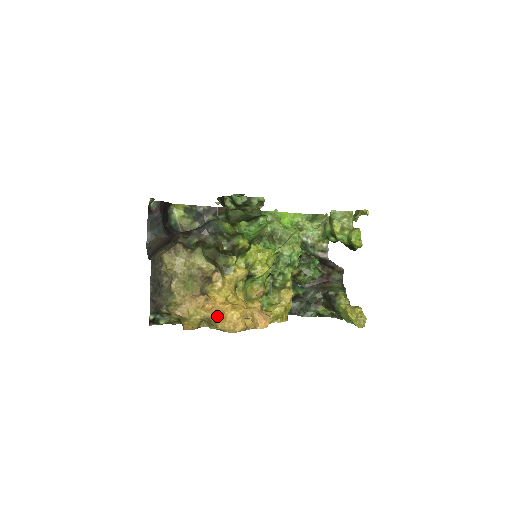
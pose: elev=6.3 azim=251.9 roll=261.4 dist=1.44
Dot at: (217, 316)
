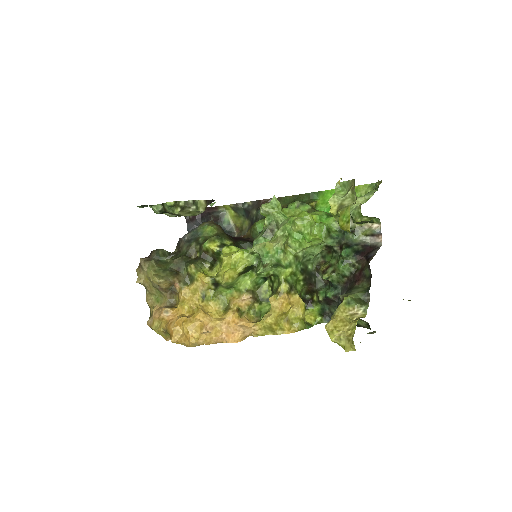
Dot at: (170, 329)
